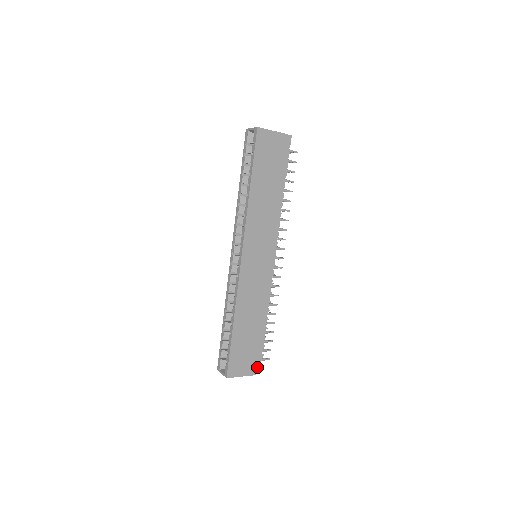
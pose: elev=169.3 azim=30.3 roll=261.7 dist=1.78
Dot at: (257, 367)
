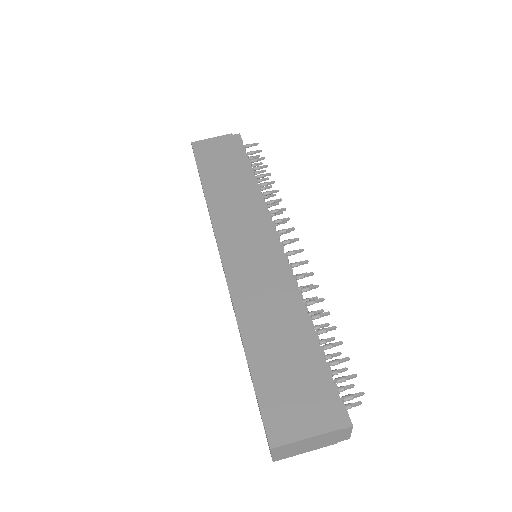
Dot at: (337, 413)
